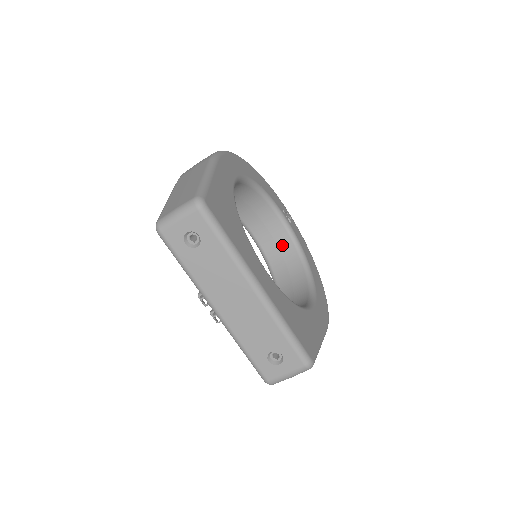
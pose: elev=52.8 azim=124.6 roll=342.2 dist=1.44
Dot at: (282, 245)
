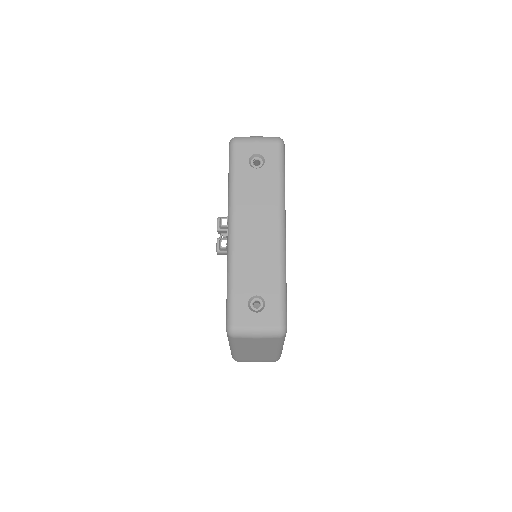
Dot at: occluded
